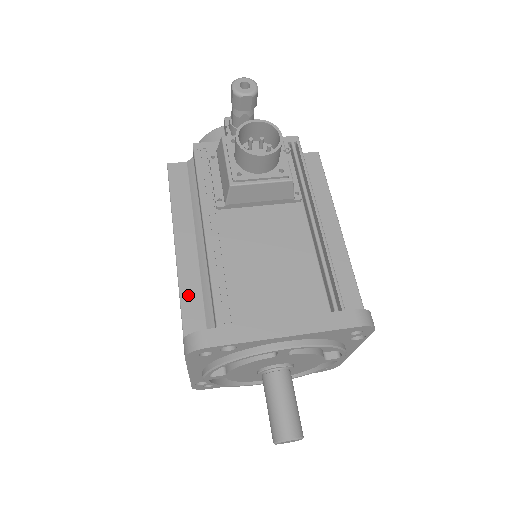
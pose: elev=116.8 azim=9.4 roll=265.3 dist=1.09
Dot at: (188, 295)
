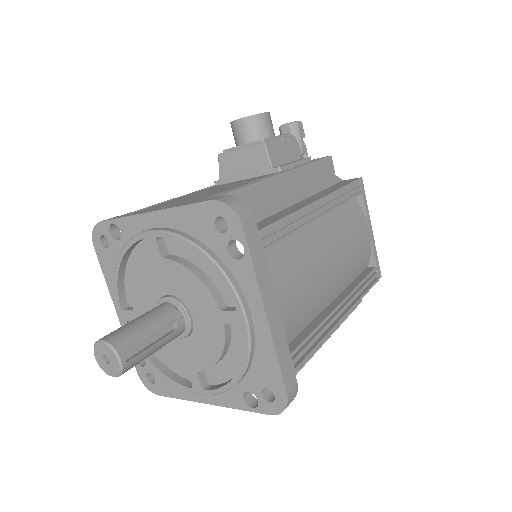
Dot at: occluded
